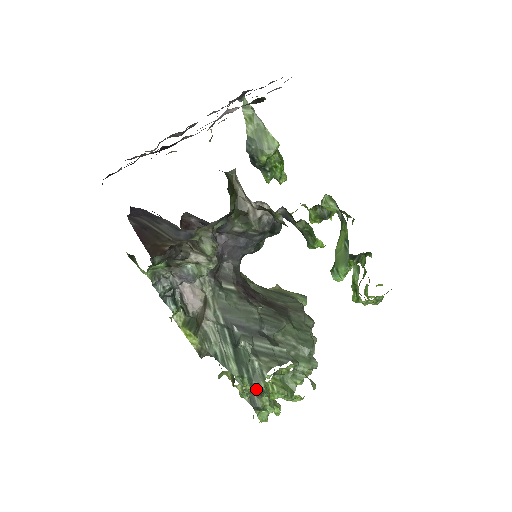
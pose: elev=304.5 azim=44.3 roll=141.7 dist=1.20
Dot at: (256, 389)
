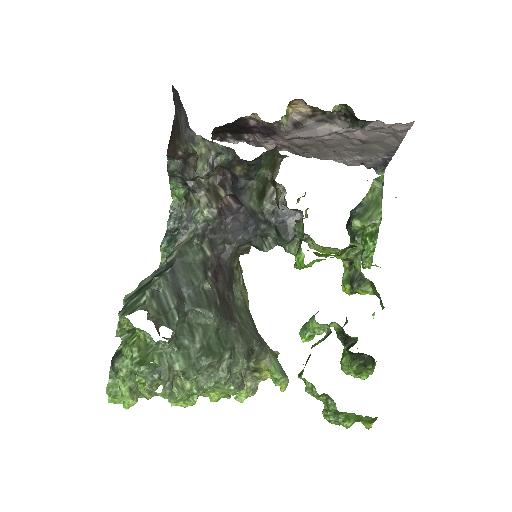
Dot at: occluded
